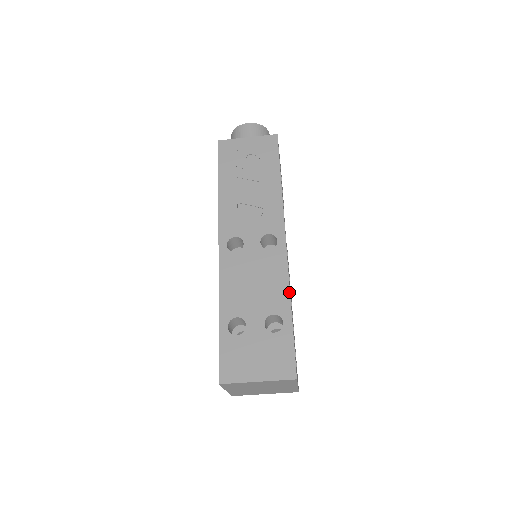
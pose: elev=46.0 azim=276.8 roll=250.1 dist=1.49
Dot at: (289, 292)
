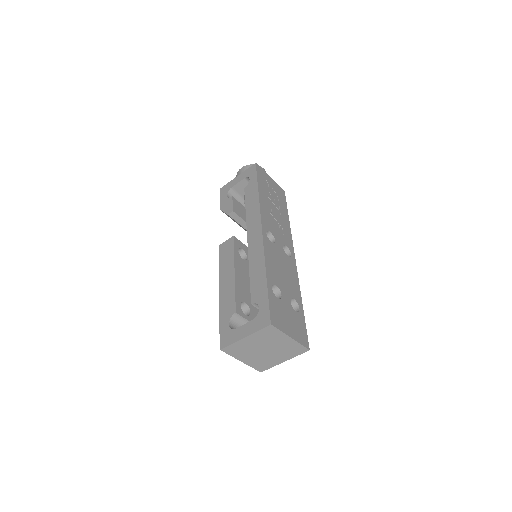
Dot at: (300, 291)
